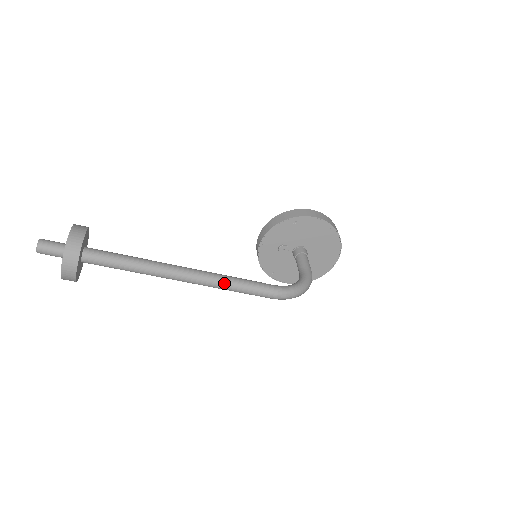
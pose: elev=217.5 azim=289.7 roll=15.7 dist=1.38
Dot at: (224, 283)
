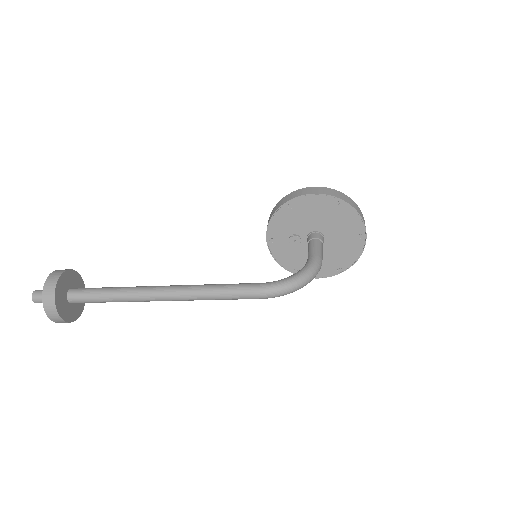
Dot at: (202, 293)
